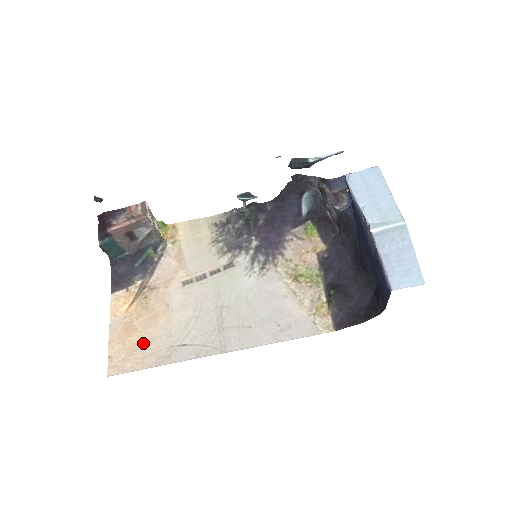
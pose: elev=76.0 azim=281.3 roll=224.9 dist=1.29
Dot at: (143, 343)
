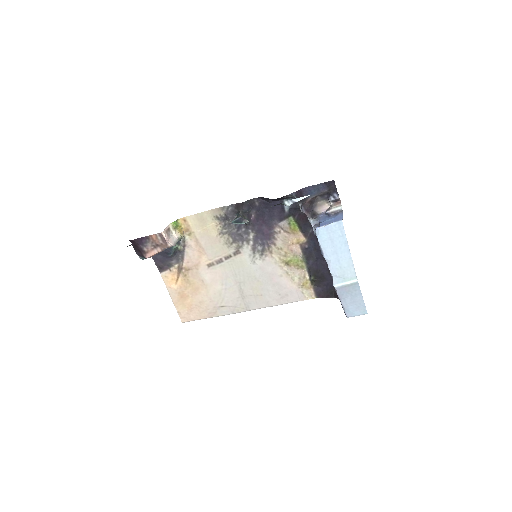
Dot at: (196, 304)
